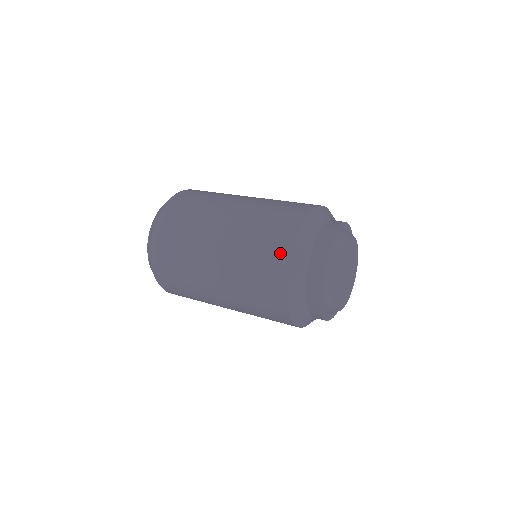
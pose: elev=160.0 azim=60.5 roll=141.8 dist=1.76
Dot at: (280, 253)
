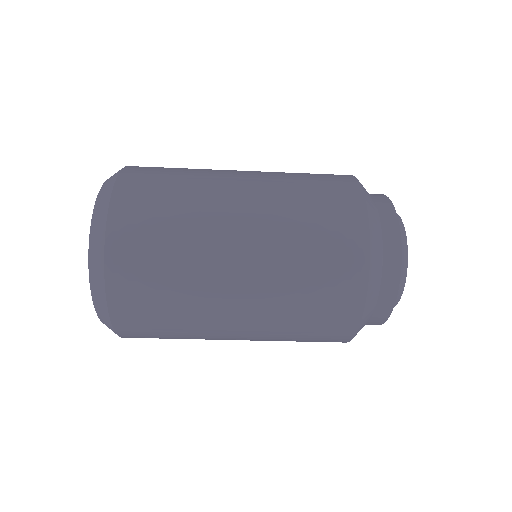
Dot at: (349, 204)
